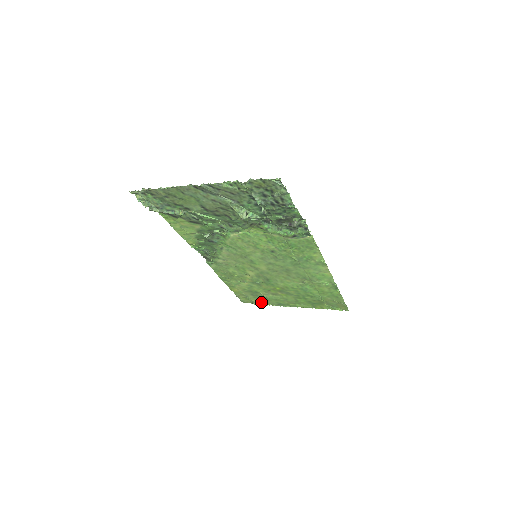
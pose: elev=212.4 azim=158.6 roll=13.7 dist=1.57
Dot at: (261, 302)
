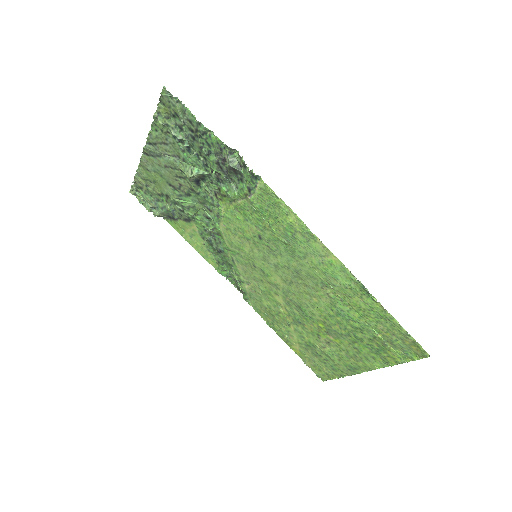
Dot at: (334, 372)
